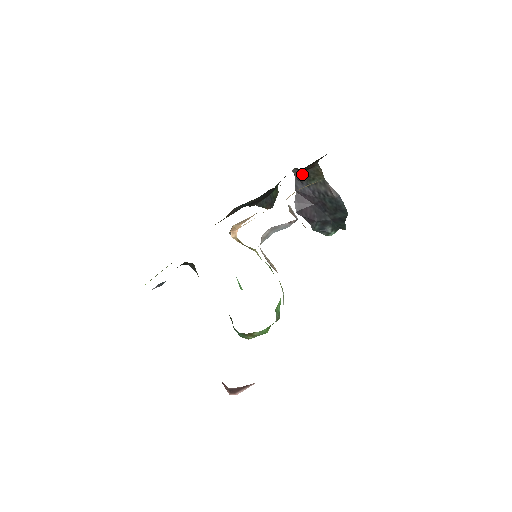
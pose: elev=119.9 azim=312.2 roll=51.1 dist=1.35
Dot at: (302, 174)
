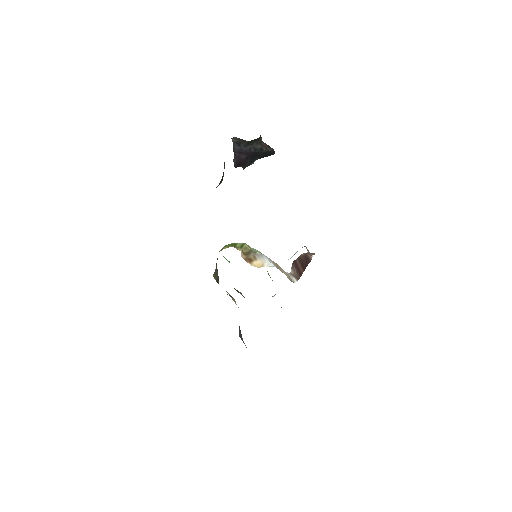
Dot at: (241, 140)
